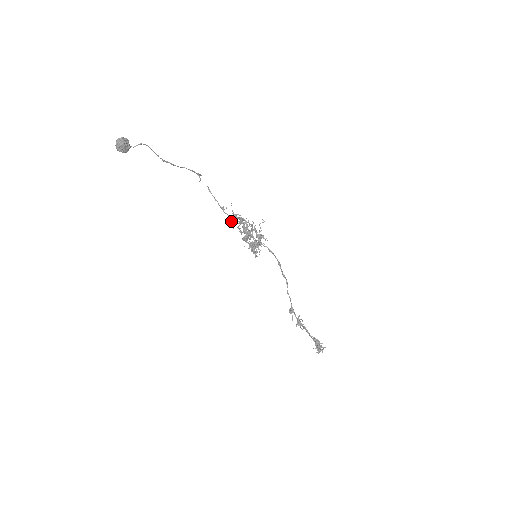
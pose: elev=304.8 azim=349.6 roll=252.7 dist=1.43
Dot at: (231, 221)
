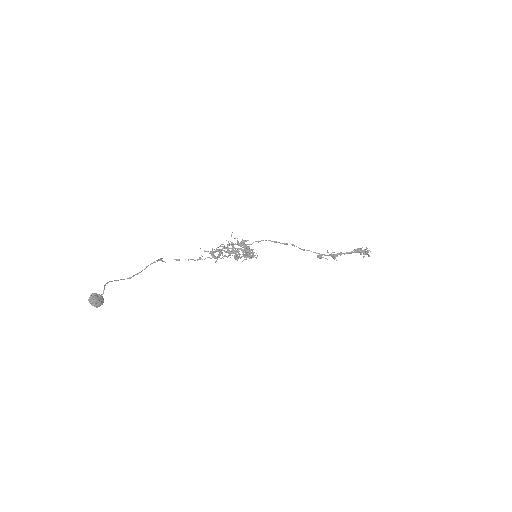
Dot at: occluded
